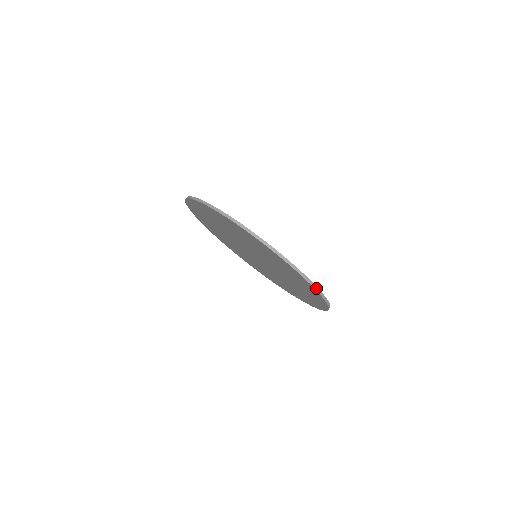
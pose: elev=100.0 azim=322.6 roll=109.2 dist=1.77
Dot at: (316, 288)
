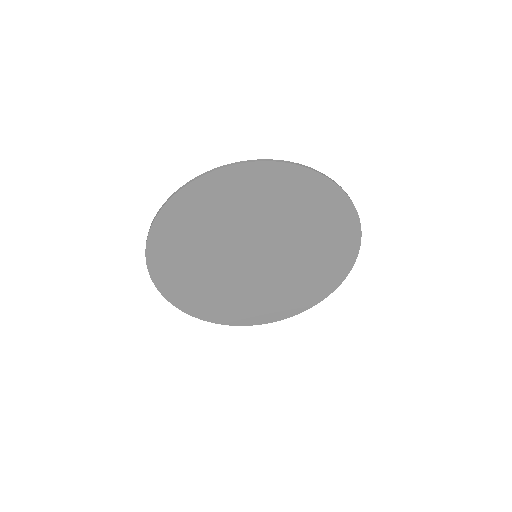
Dot at: (355, 209)
